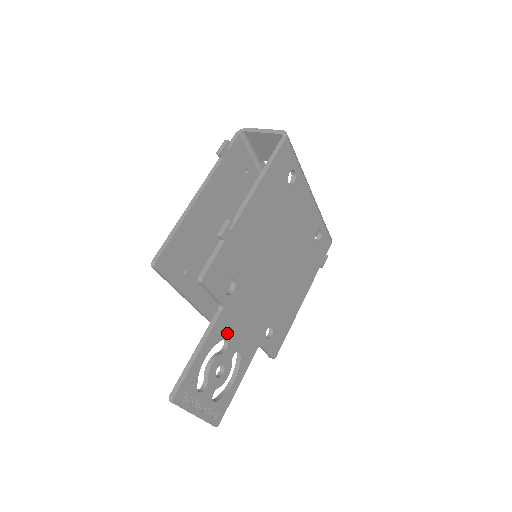
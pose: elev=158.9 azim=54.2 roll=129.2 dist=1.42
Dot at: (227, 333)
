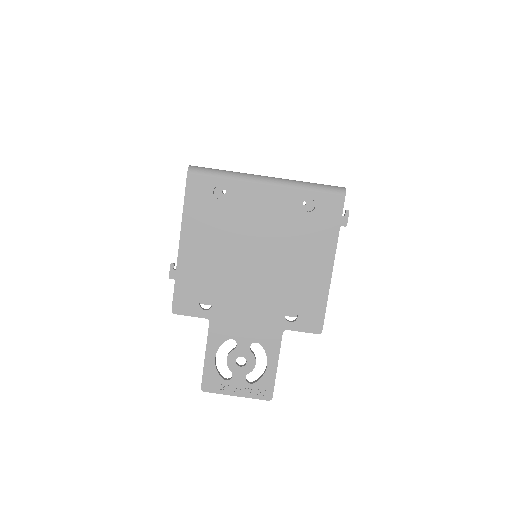
Dot at: (228, 334)
